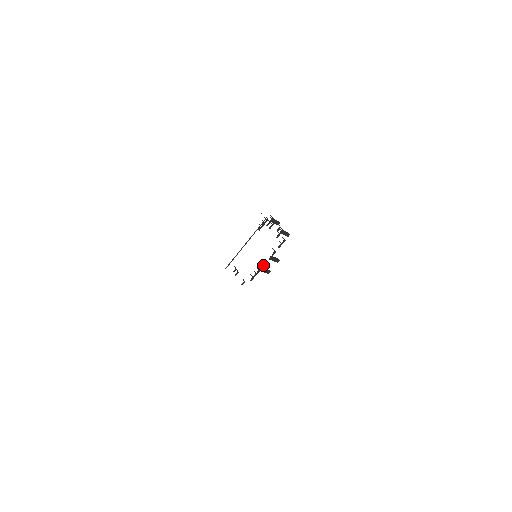
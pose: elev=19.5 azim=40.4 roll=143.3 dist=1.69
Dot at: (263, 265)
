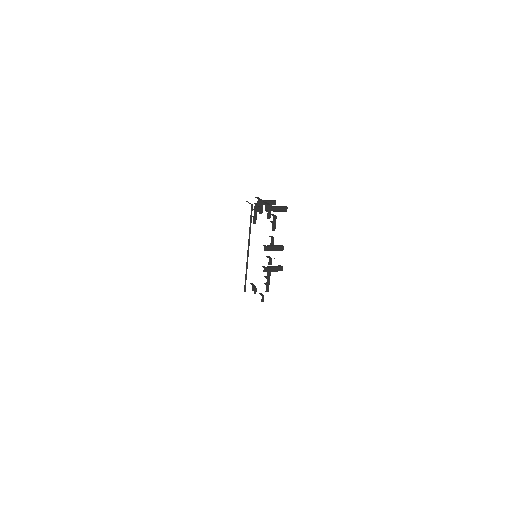
Dot at: (269, 263)
